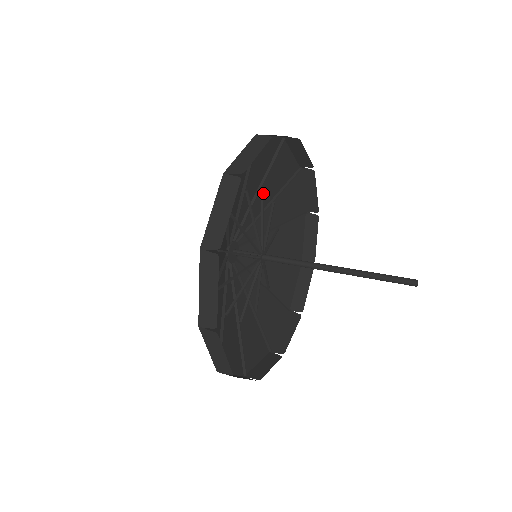
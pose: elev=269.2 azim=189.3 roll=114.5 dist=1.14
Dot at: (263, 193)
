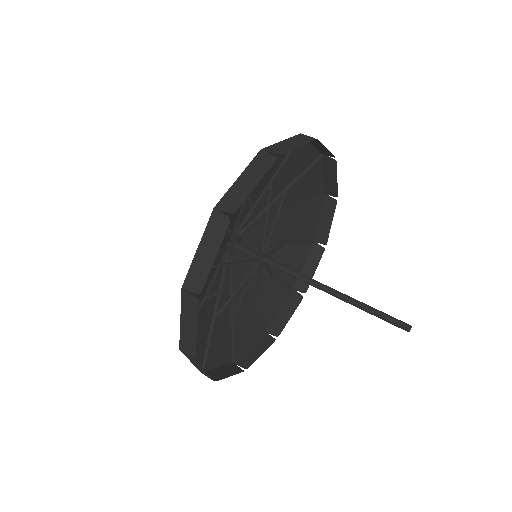
Dot at: (288, 218)
